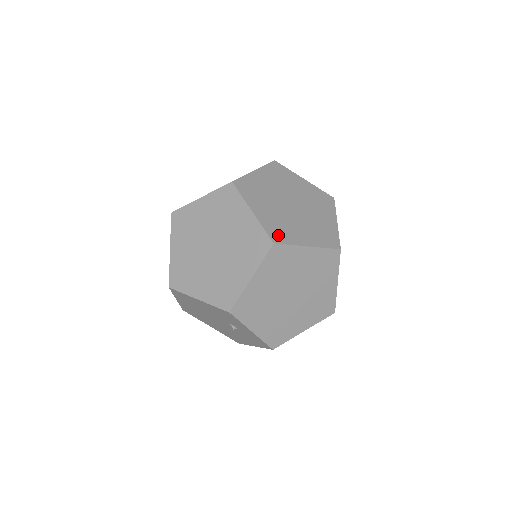
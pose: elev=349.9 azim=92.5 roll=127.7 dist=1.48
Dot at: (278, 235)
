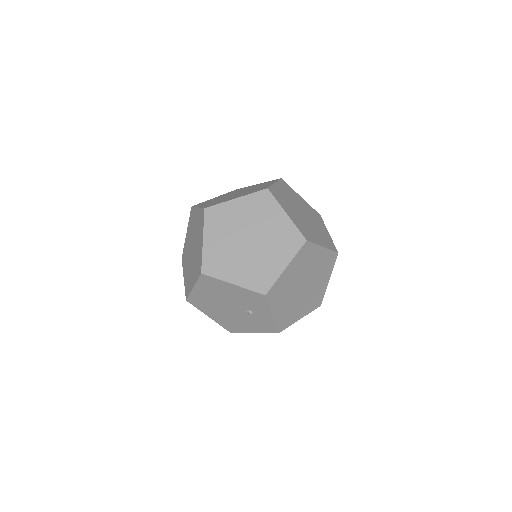
Dot at: (306, 235)
